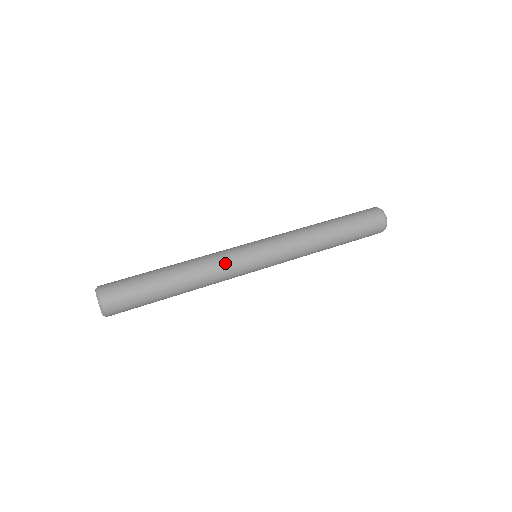
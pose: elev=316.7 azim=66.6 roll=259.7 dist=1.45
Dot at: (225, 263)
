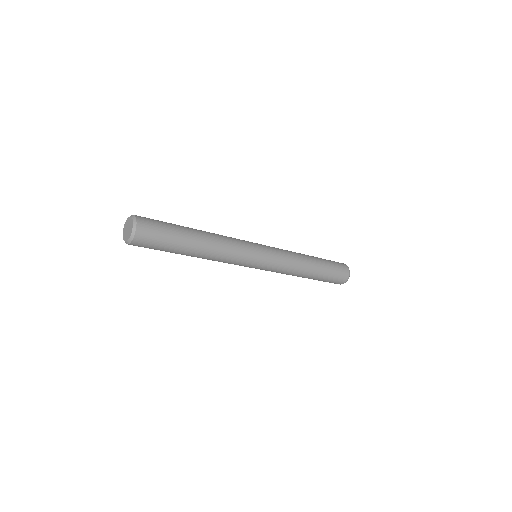
Dot at: occluded
